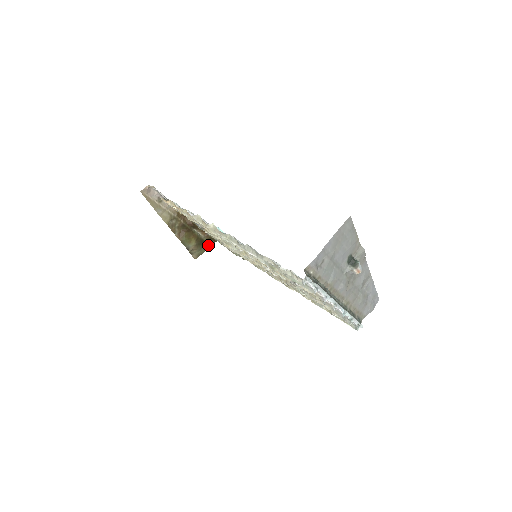
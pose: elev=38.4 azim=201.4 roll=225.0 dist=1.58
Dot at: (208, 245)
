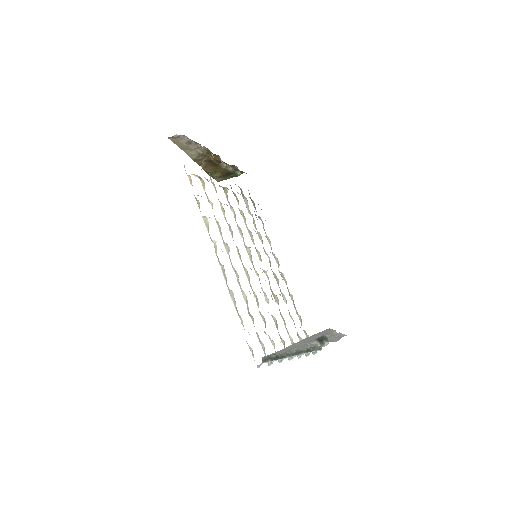
Dot at: (235, 174)
